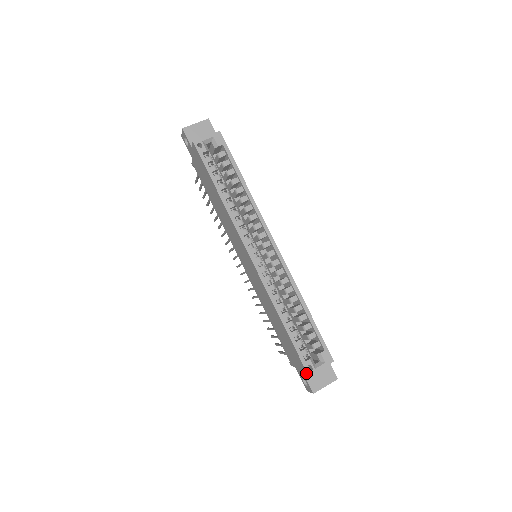
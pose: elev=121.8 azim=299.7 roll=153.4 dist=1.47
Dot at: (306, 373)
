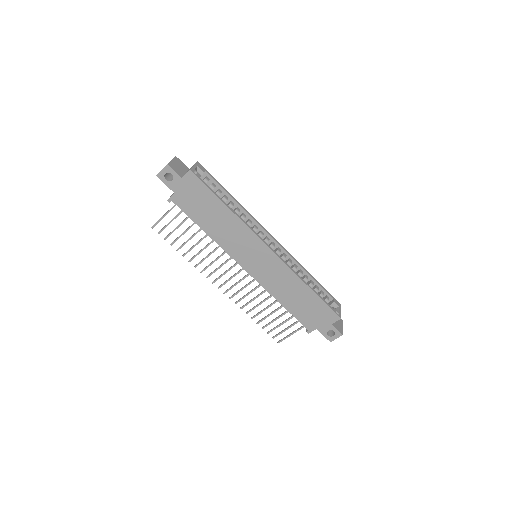
Dot at: (337, 318)
